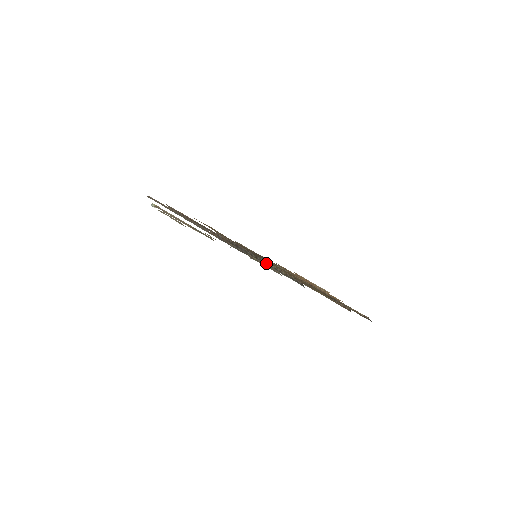
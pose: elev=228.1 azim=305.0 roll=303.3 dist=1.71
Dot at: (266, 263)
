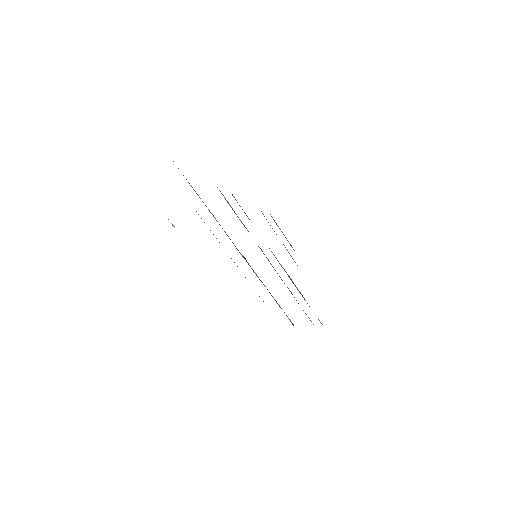
Dot at: occluded
